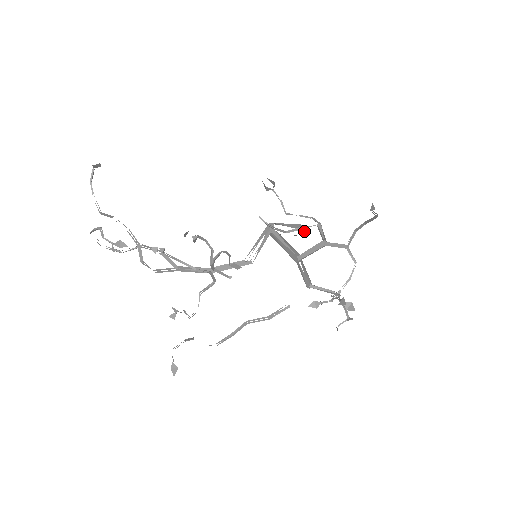
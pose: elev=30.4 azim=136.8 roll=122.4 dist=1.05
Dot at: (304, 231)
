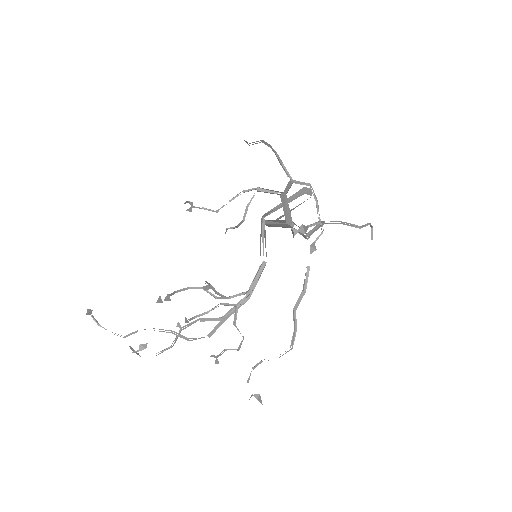
Dot at: (309, 192)
